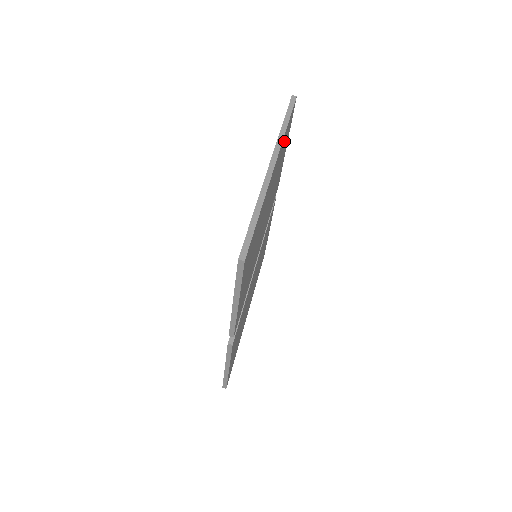
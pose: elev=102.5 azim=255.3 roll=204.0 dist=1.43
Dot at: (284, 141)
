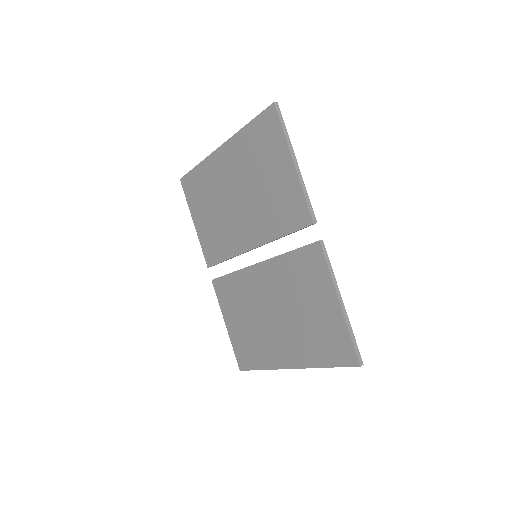
Dot at: occluded
